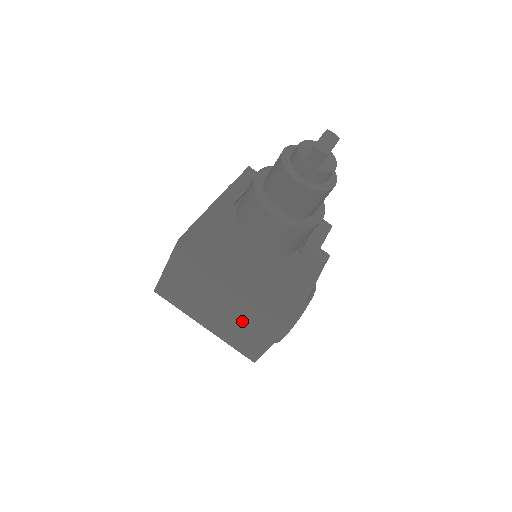
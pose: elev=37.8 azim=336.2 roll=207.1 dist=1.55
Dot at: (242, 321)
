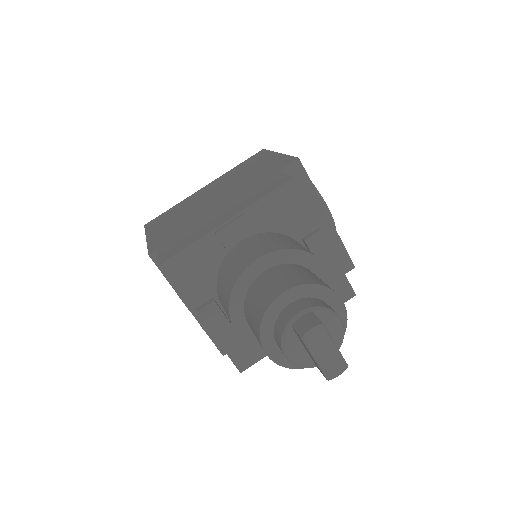
Dot at: occluded
